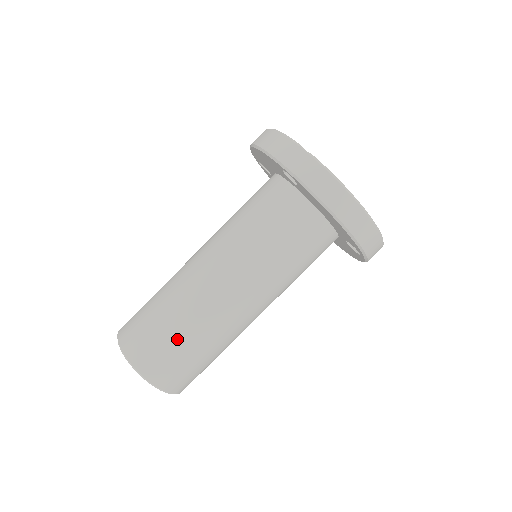
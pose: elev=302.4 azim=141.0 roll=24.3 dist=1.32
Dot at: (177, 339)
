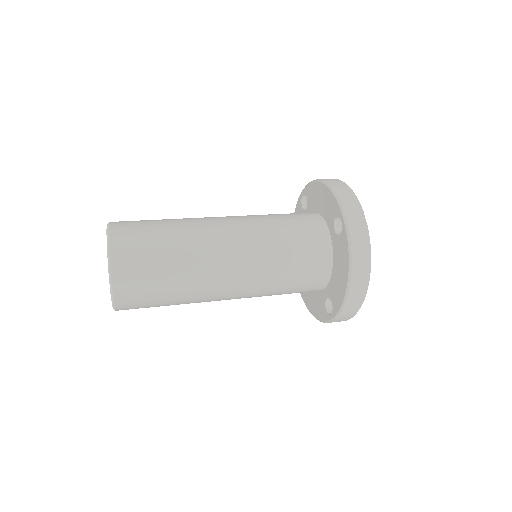
Dot at: (163, 268)
